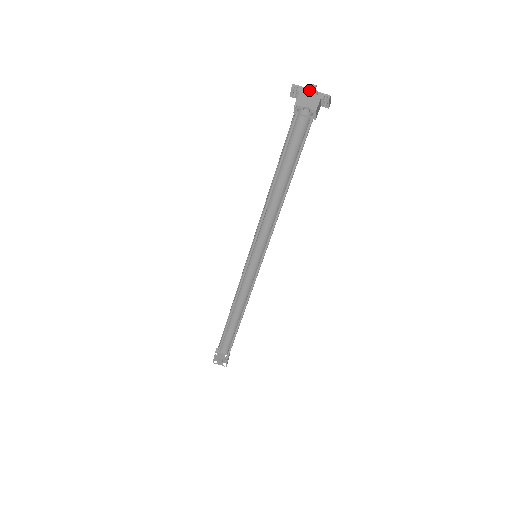
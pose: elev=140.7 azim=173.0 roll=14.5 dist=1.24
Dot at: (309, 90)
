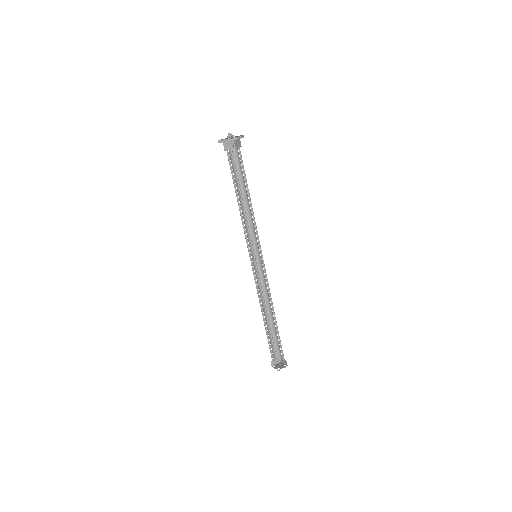
Dot at: (228, 138)
